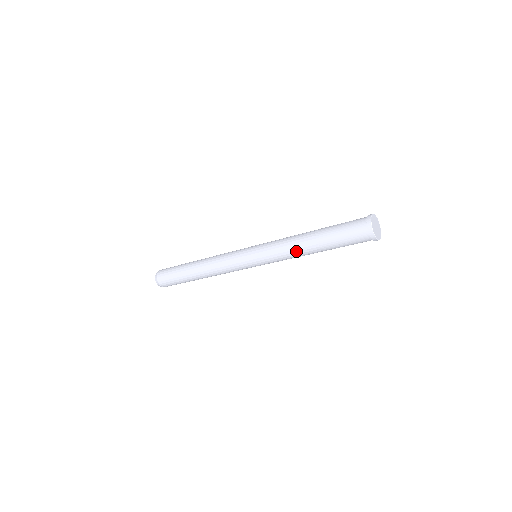
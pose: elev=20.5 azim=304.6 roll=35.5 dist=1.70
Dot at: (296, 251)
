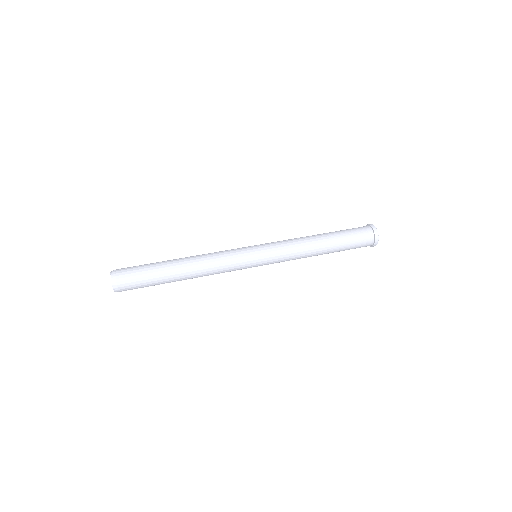
Dot at: (308, 254)
